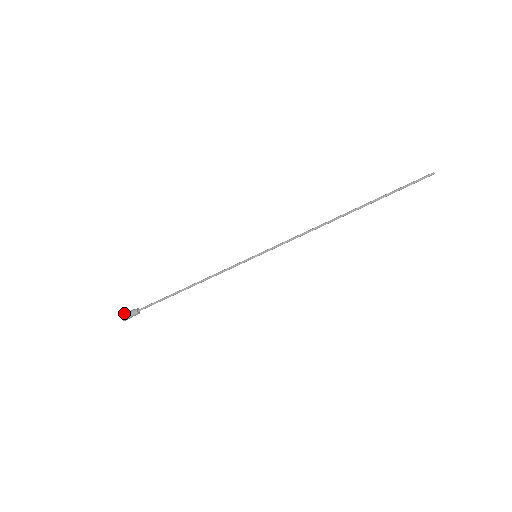
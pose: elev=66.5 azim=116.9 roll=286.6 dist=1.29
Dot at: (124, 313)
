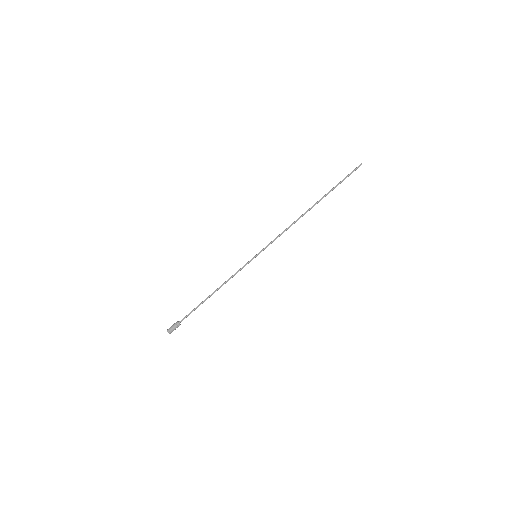
Dot at: (169, 329)
